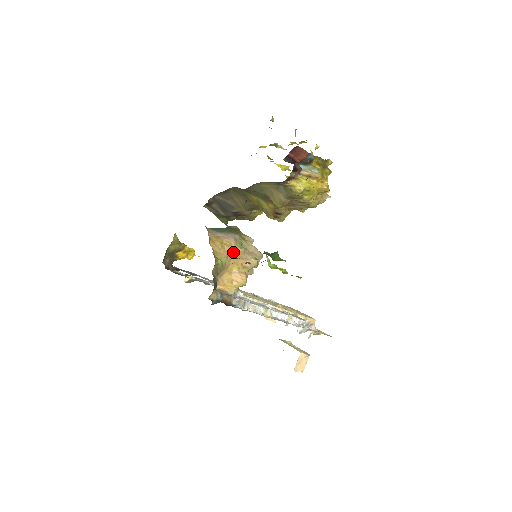
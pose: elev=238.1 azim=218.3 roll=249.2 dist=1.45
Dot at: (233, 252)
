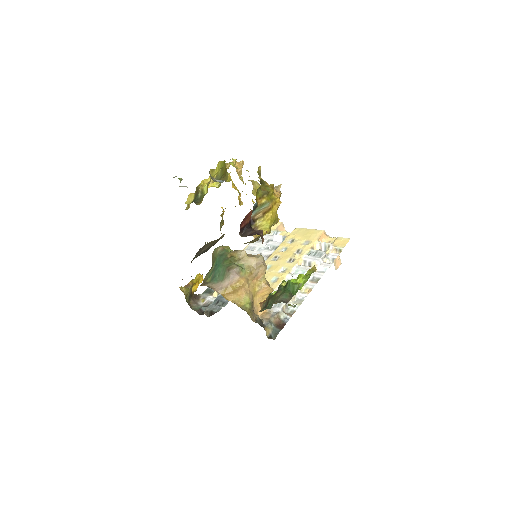
Dot at: (246, 284)
